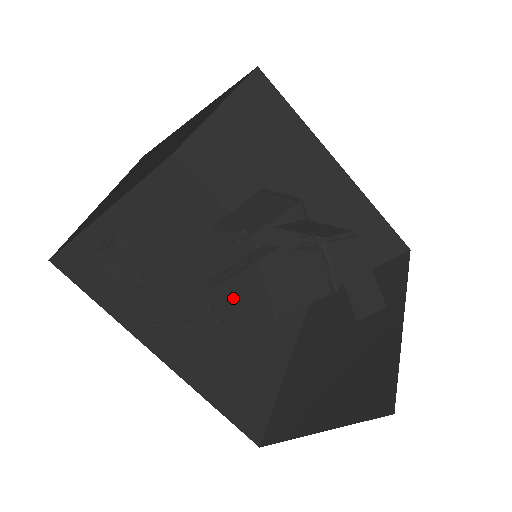
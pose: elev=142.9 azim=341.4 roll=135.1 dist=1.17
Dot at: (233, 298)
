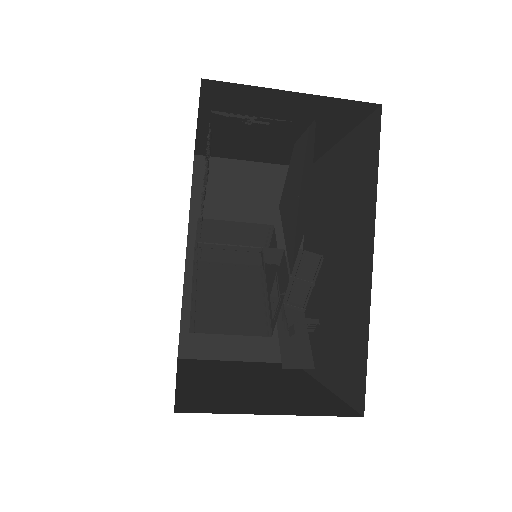
Dot at: occluded
